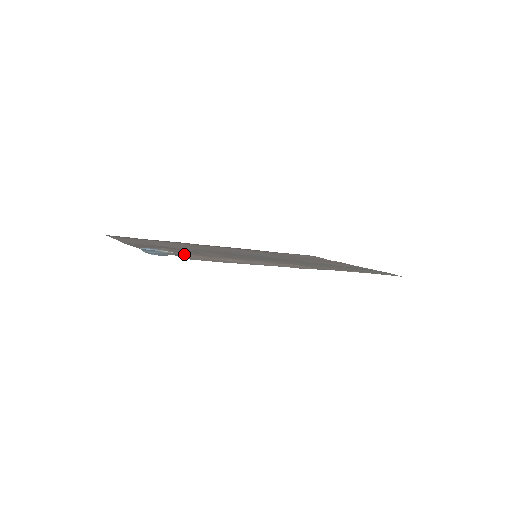
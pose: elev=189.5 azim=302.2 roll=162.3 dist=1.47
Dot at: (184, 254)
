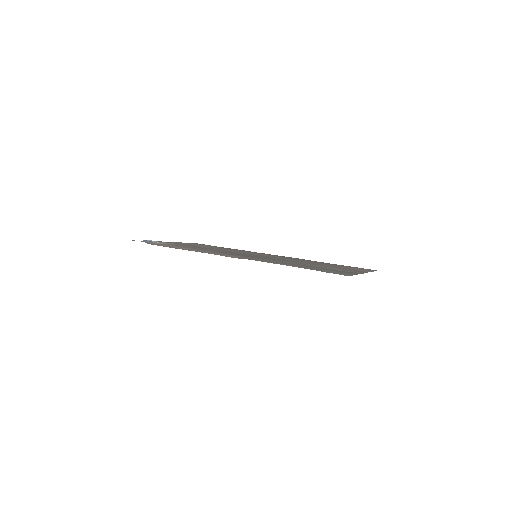
Dot at: (166, 244)
